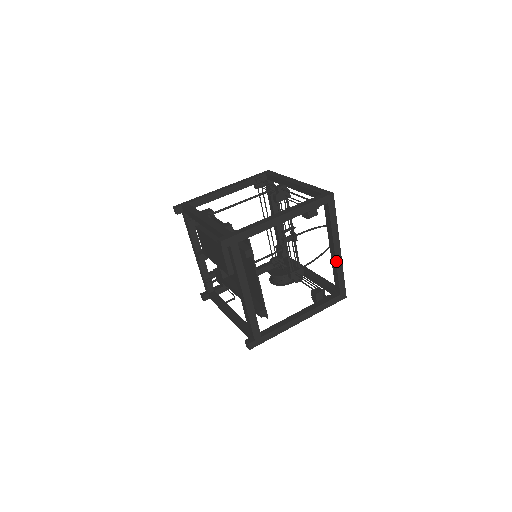
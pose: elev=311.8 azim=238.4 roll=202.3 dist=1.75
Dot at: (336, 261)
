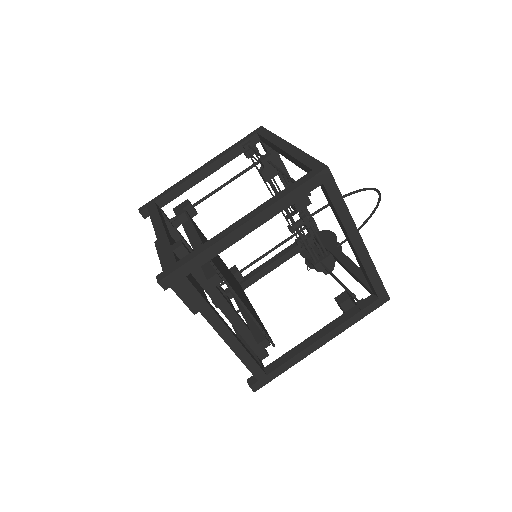
Dot at: (360, 258)
